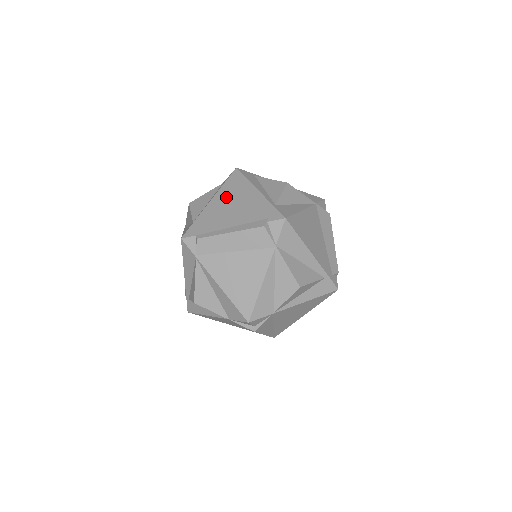
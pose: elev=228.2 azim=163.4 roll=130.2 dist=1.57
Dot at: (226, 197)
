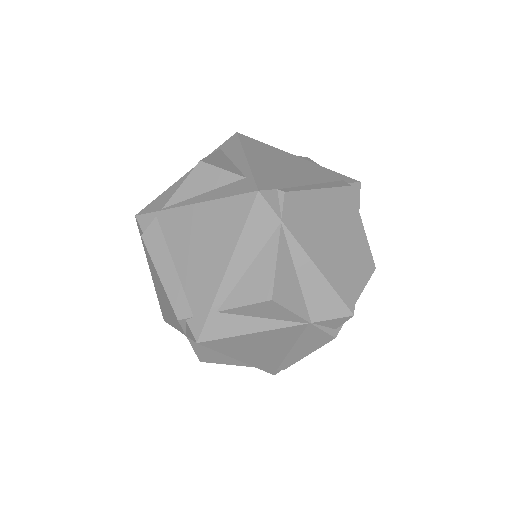
Dot at: (264, 156)
